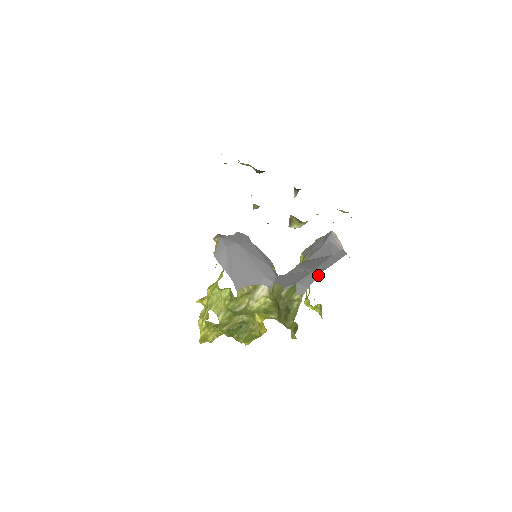
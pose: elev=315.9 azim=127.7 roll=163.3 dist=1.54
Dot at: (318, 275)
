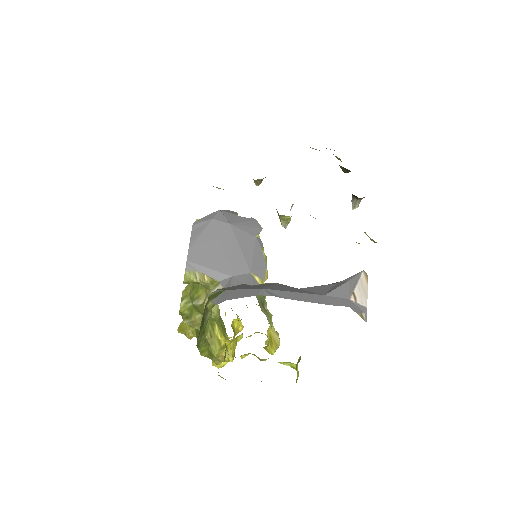
Dot at: (255, 294)
